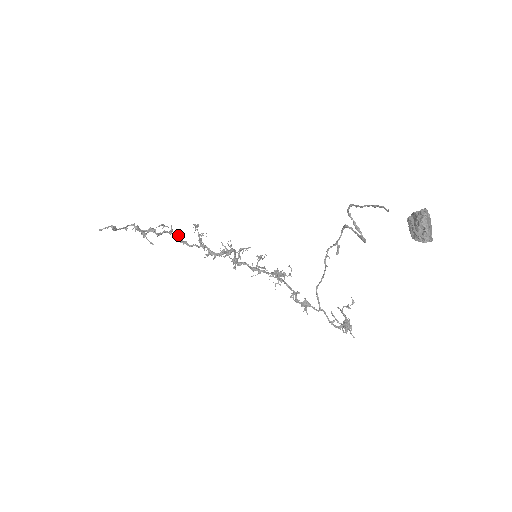
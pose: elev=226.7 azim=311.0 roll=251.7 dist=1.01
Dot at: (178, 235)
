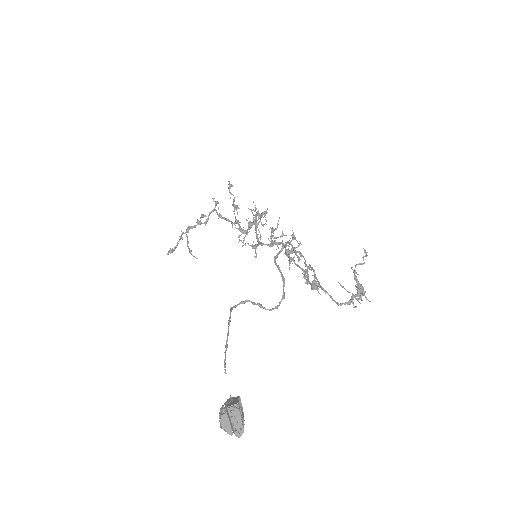
Dot at: (219, 213)
